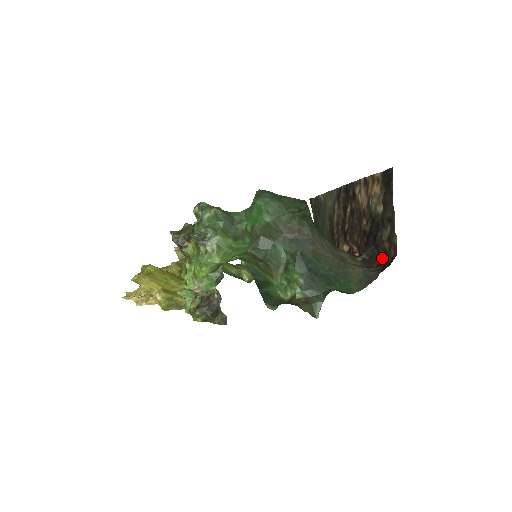
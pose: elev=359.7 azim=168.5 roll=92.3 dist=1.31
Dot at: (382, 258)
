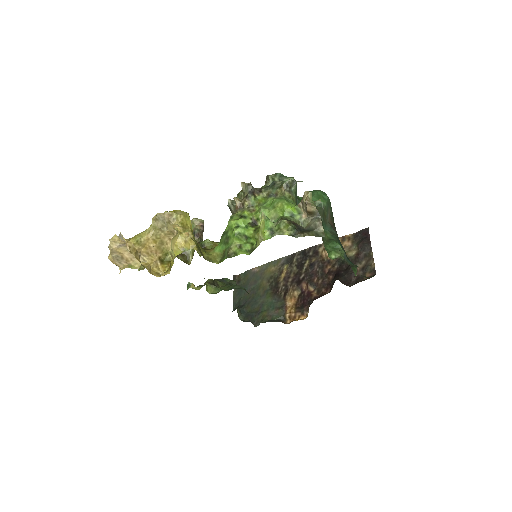
Dot at: (356, 281)
